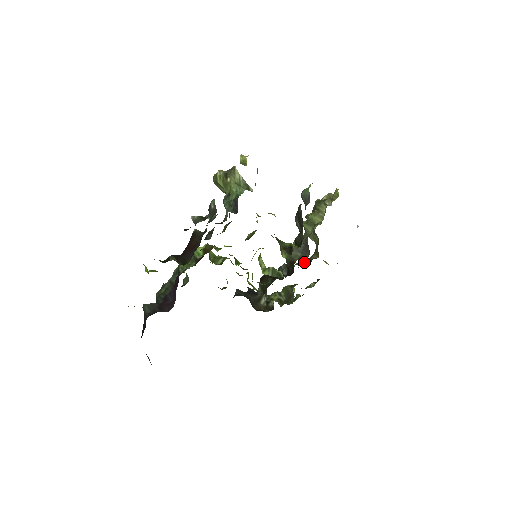
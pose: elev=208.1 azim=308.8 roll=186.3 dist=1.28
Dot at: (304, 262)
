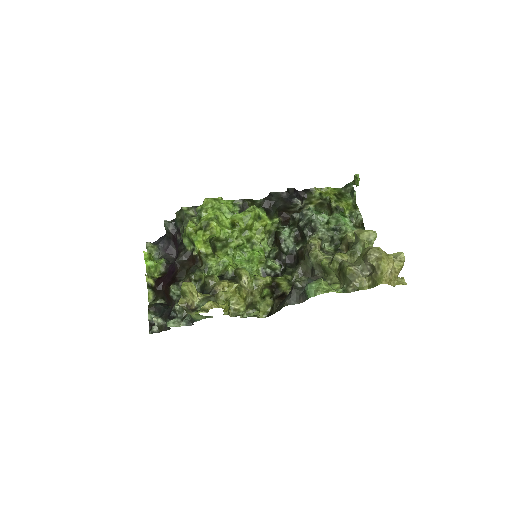
Dot at: (342, 229)
